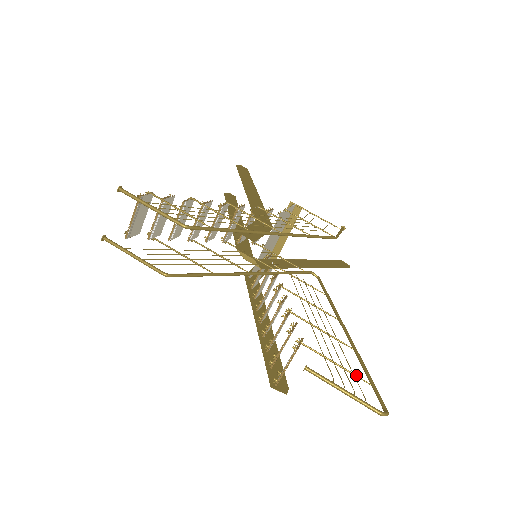
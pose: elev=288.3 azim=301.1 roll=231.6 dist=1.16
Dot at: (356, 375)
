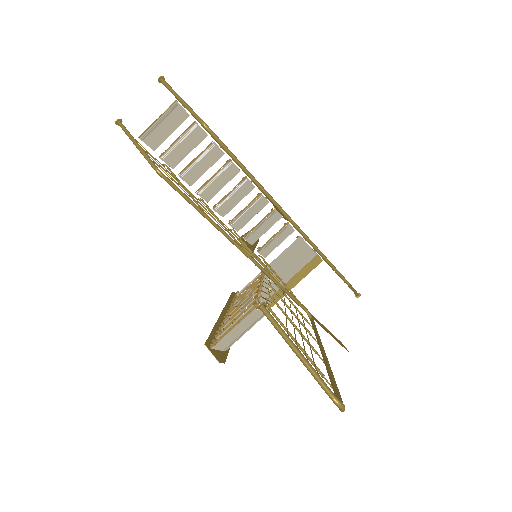
Dot at: (318, 369)
